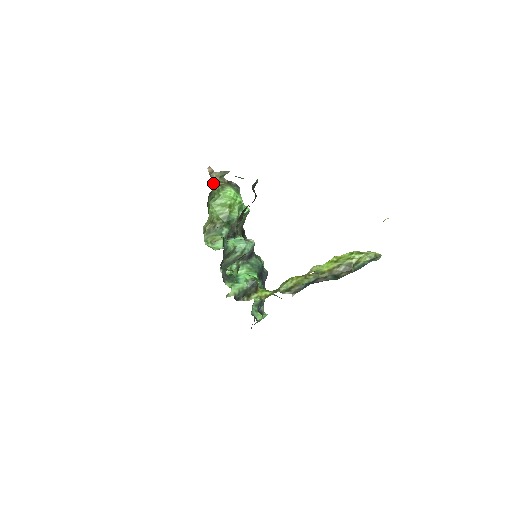
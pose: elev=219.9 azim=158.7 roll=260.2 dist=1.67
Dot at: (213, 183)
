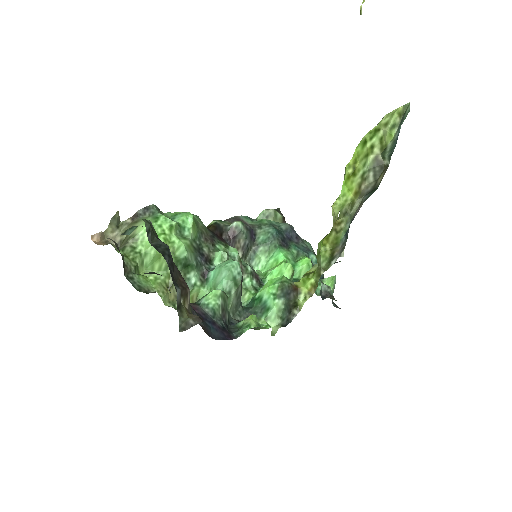
Dot at: (119, 244)
